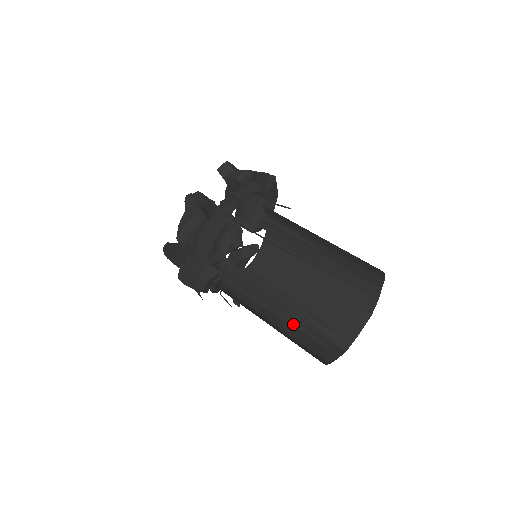
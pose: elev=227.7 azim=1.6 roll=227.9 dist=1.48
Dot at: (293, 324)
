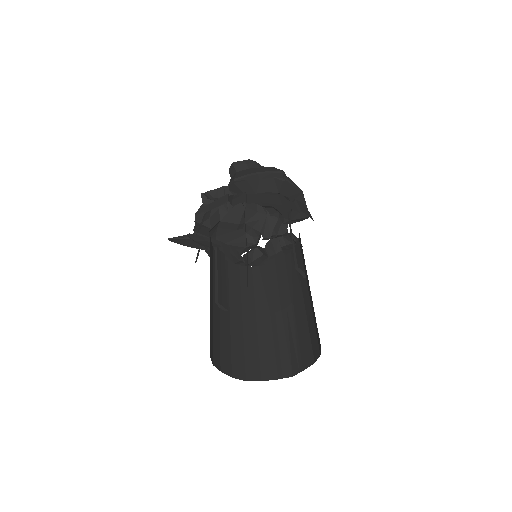
Dot at: (273, 329)
